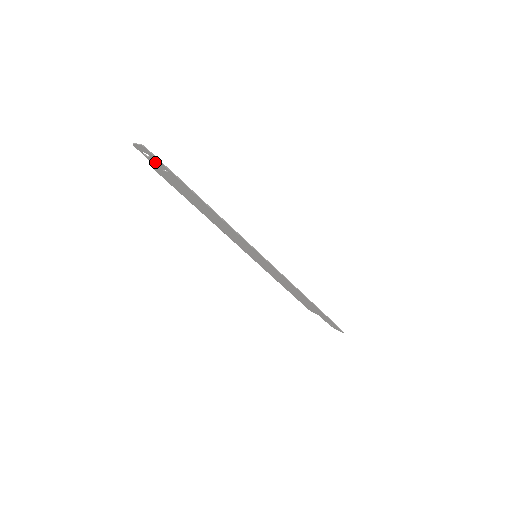
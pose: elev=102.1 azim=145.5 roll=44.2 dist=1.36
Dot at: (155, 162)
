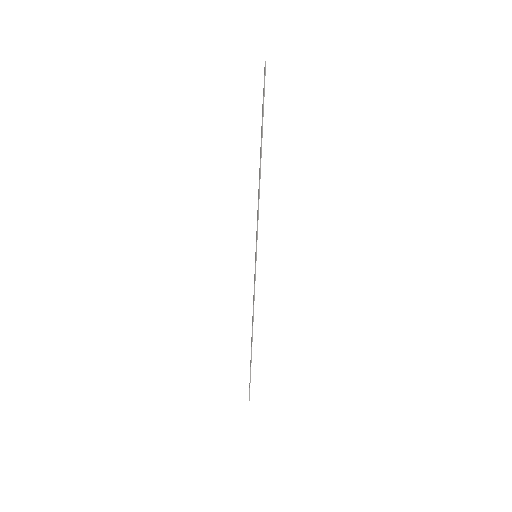
Dot at: occluded
